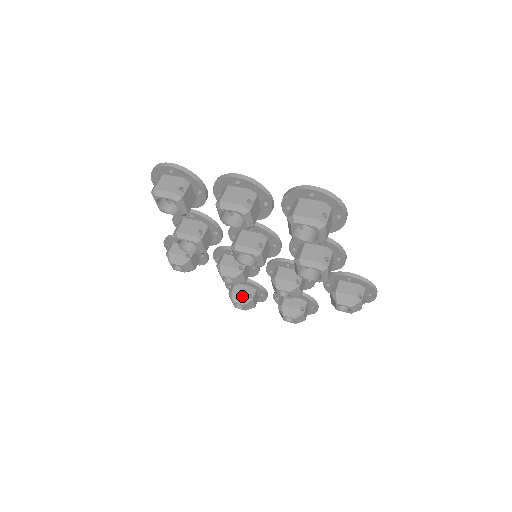
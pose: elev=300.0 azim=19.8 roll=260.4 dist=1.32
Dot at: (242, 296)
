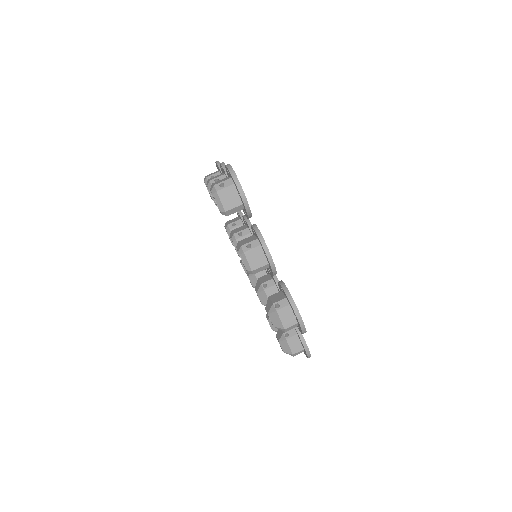
Dot at: occluded
